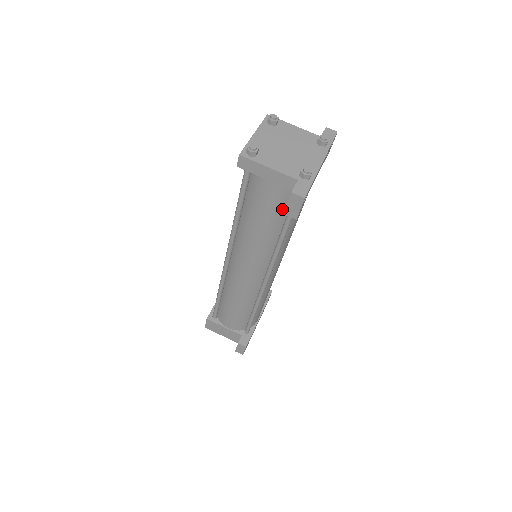
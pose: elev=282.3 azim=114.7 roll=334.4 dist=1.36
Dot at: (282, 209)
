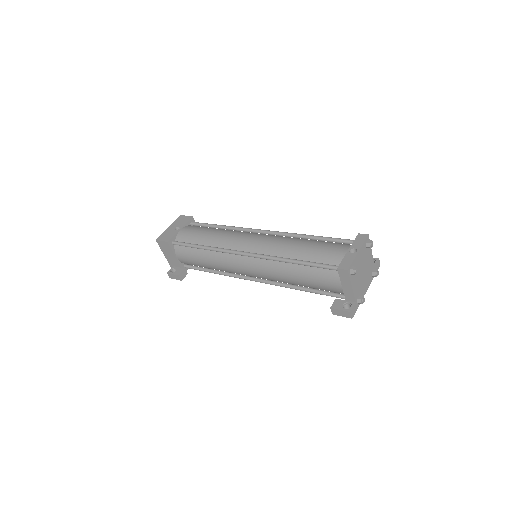
Dot at: (323, 289)
